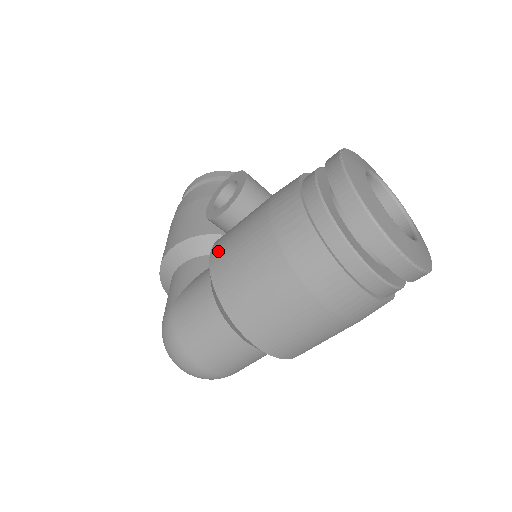
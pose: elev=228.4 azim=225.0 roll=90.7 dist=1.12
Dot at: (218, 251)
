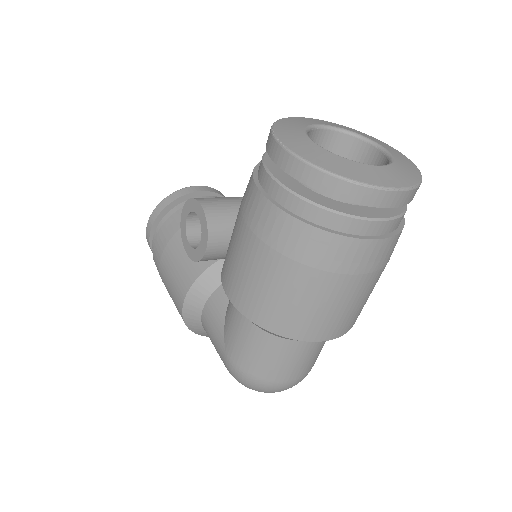
Dot at: (233, 290)
